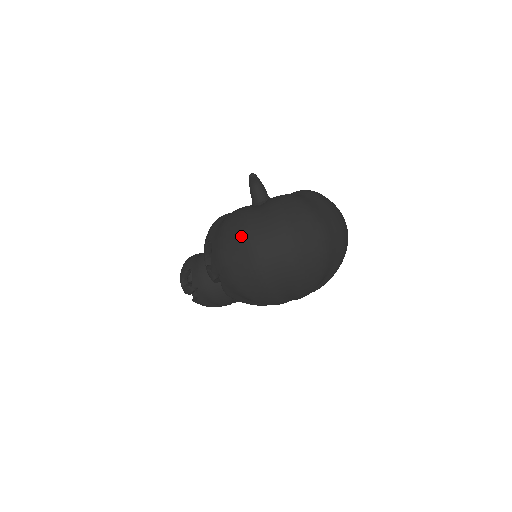
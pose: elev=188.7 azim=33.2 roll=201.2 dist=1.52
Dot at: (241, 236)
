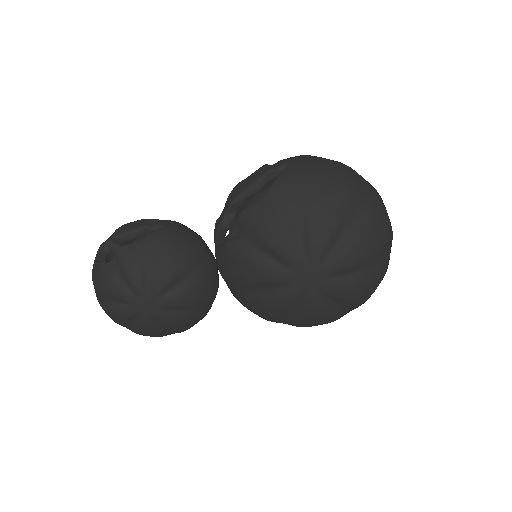
Dot at: occluded
